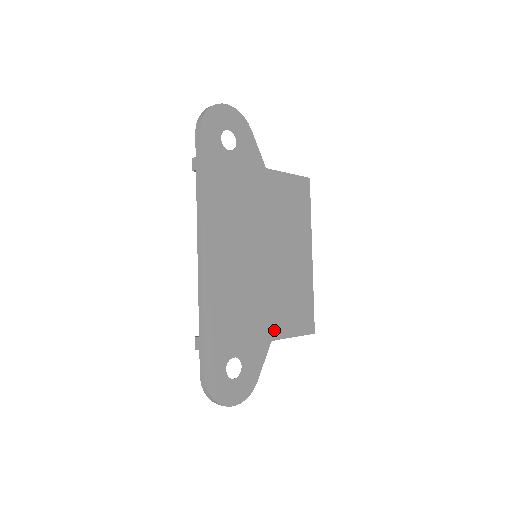
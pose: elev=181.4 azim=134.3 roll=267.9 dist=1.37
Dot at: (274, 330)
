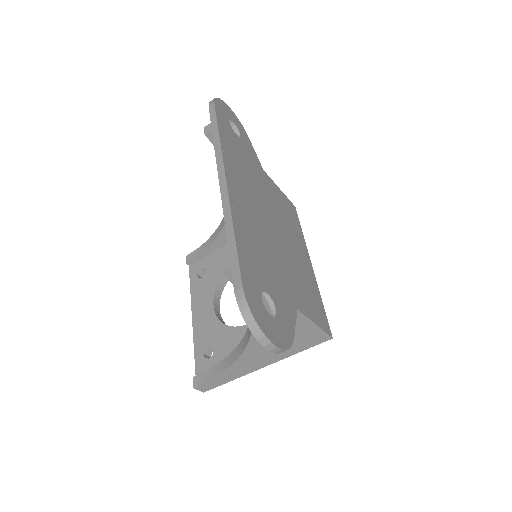
Dot at: (297, 301)
